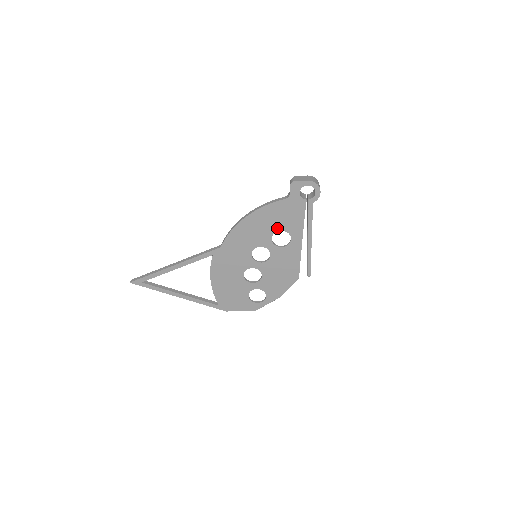
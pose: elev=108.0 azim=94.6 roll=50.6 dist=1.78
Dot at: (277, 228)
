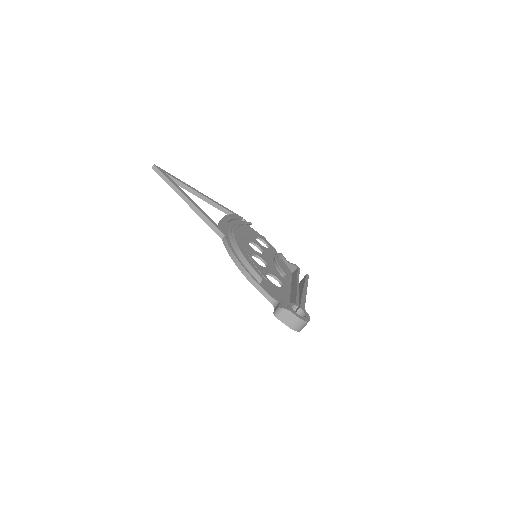
Dot at: occluded
